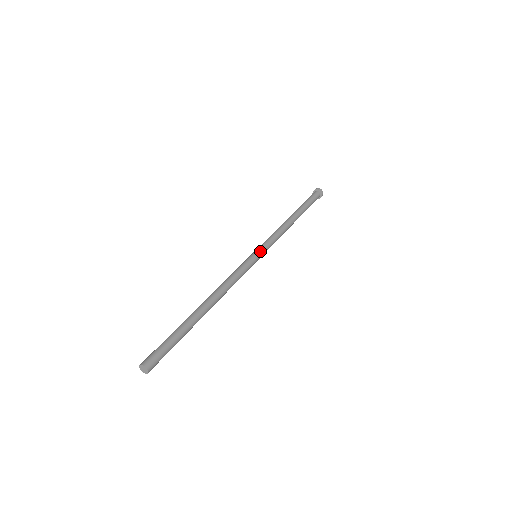
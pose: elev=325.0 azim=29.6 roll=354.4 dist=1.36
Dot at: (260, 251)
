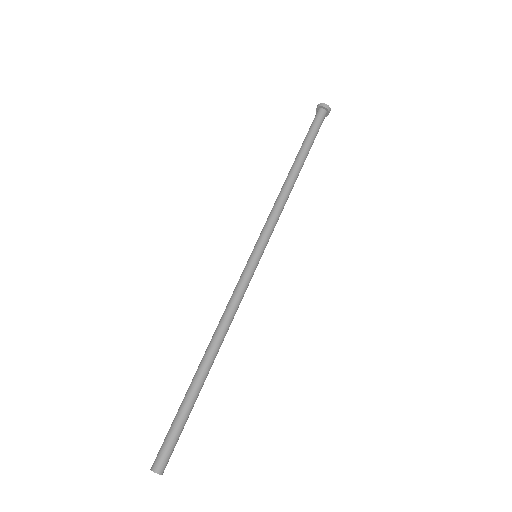
Dot at: (258, 248)
